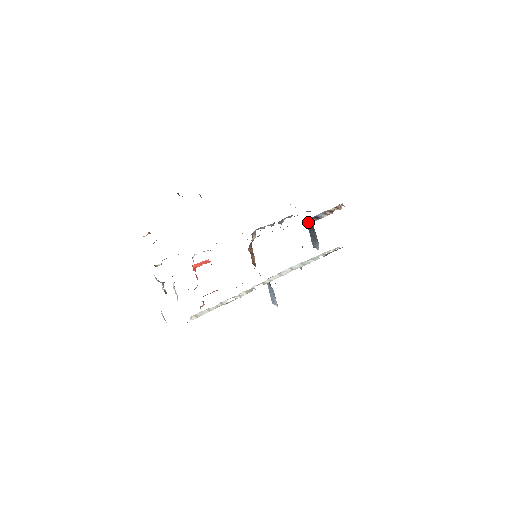
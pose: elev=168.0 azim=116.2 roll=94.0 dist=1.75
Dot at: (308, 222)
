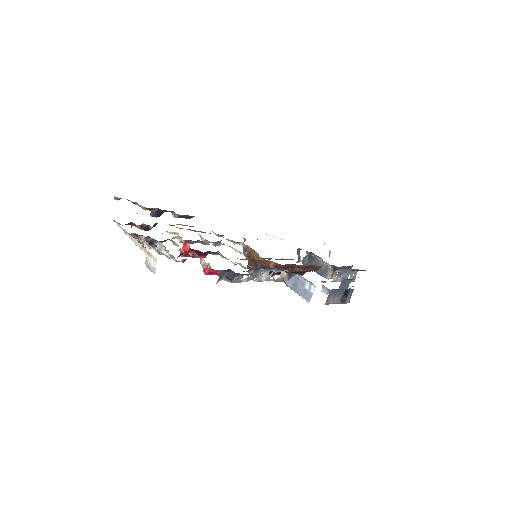
Dot at: (303, 259)
